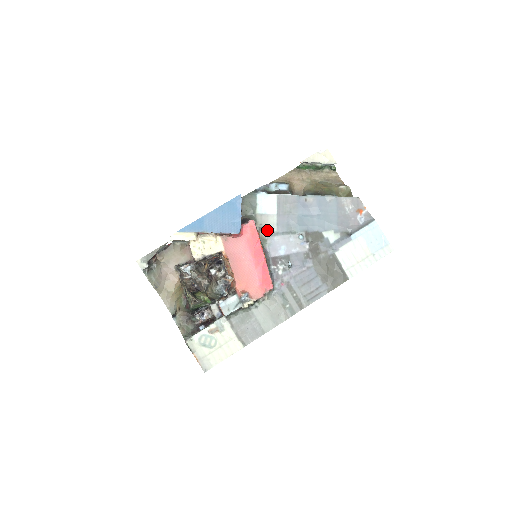
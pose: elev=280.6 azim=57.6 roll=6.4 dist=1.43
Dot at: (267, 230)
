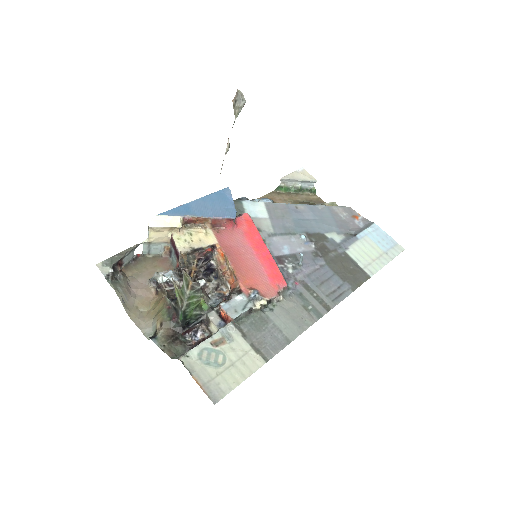
Dot at: (262, 231)
